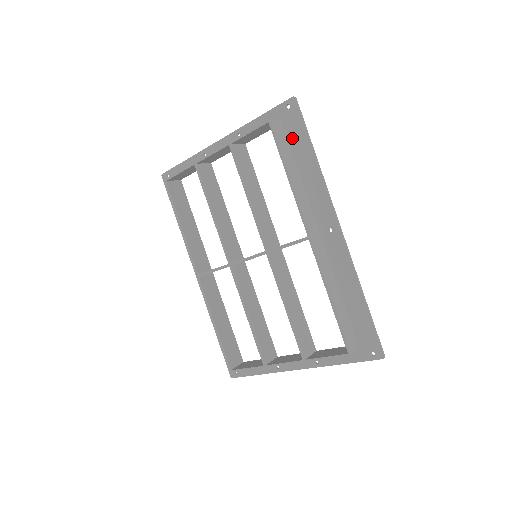
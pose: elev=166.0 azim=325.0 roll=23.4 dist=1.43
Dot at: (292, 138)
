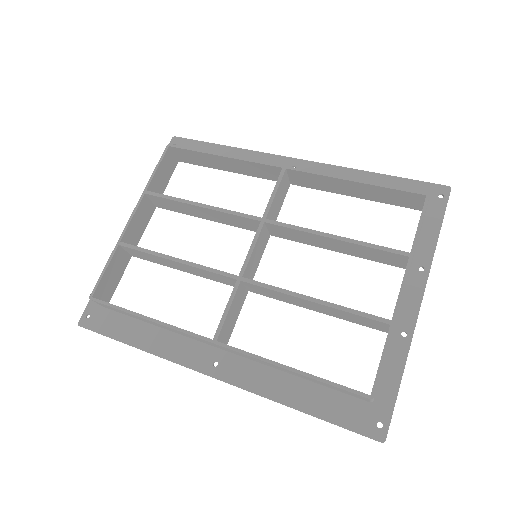
Dot at: occluded
